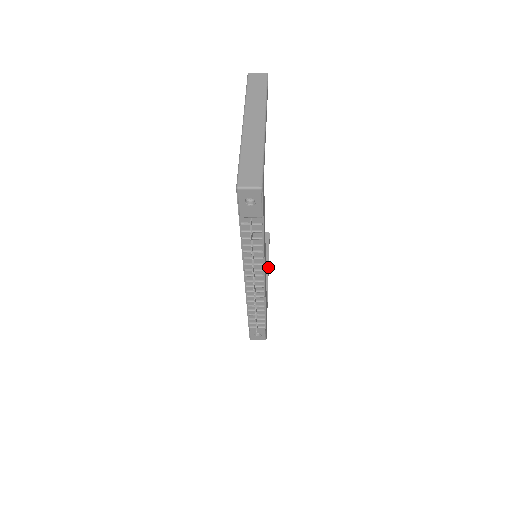
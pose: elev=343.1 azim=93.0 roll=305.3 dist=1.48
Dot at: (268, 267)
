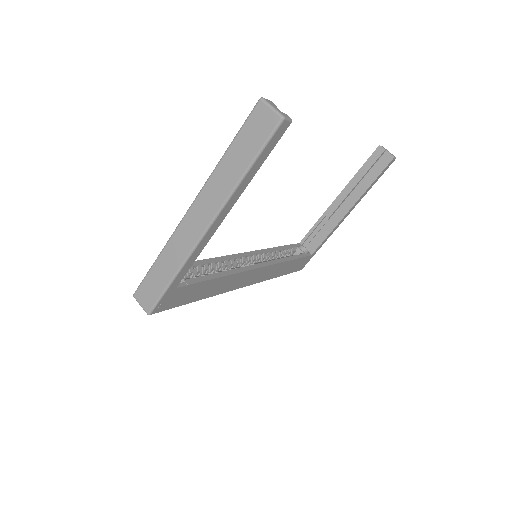
Dot at: (354, 204)
